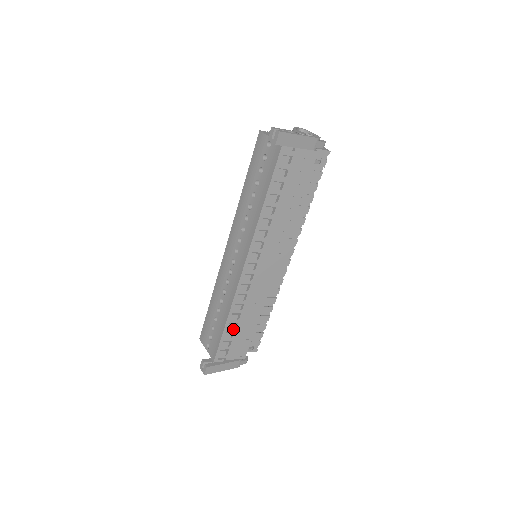
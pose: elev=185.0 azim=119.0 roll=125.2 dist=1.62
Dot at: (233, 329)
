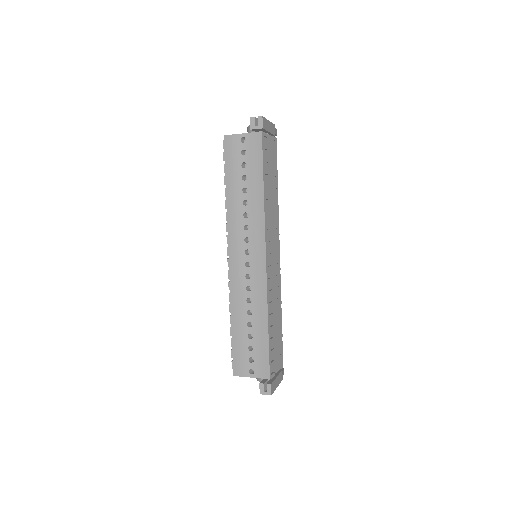
Dot at: (271, 334)
